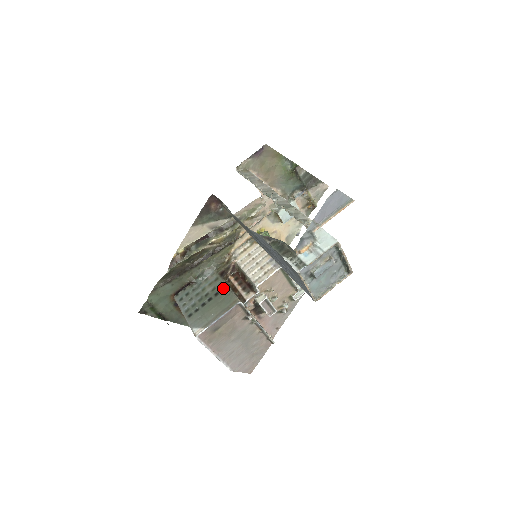
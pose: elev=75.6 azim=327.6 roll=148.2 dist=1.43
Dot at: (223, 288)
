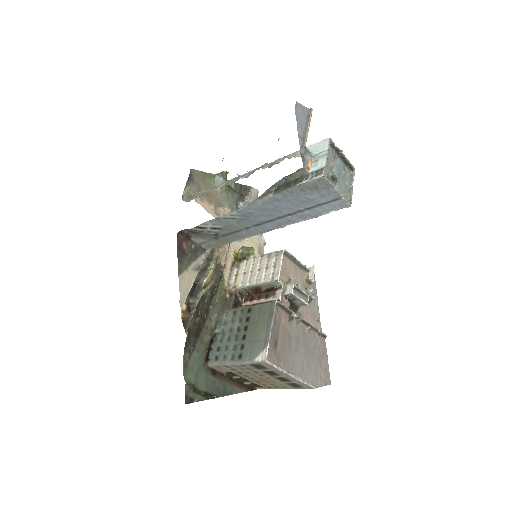
Dot at: (249, 310)
